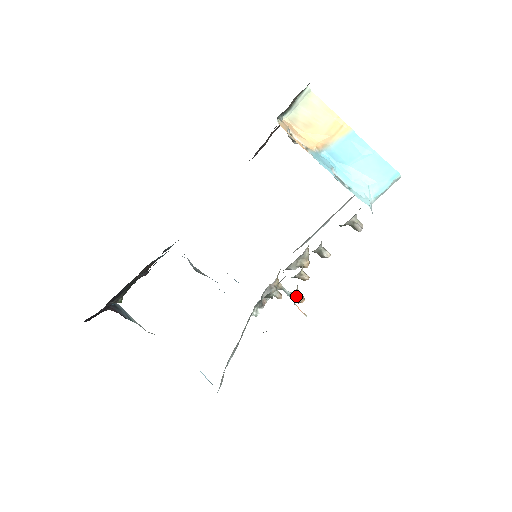
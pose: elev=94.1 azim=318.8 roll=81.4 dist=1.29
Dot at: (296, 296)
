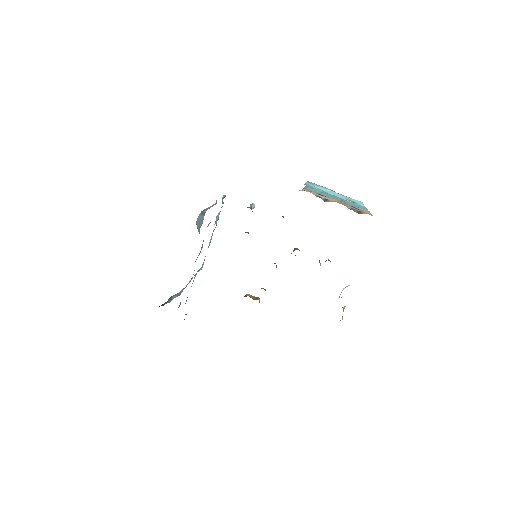
Dot at: occluded
